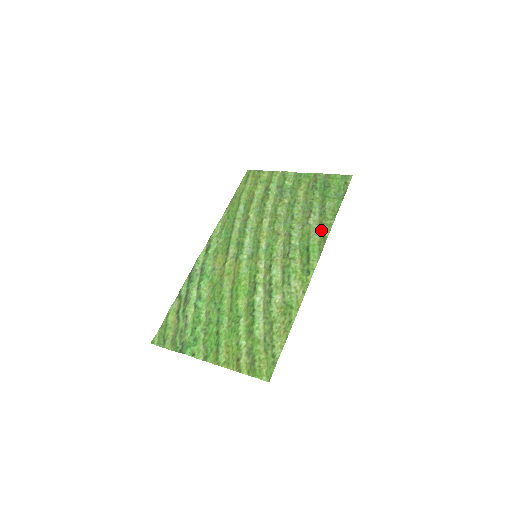
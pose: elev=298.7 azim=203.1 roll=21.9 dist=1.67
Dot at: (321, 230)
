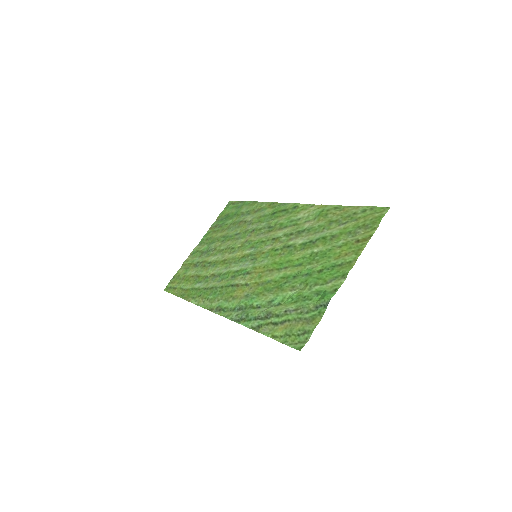
Dot at: (263, 208)
